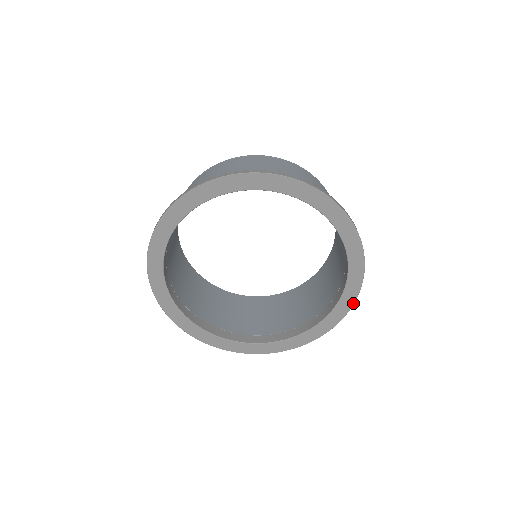
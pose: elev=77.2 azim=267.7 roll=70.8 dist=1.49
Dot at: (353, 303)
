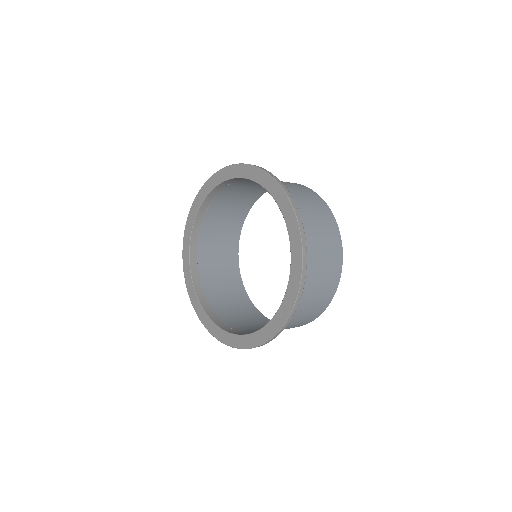
Dot at: (266, 341)
